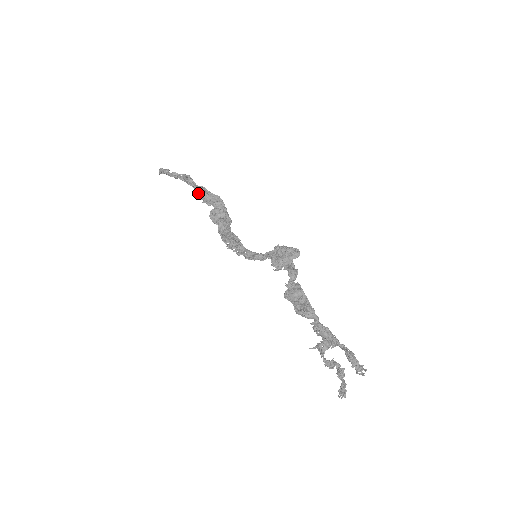
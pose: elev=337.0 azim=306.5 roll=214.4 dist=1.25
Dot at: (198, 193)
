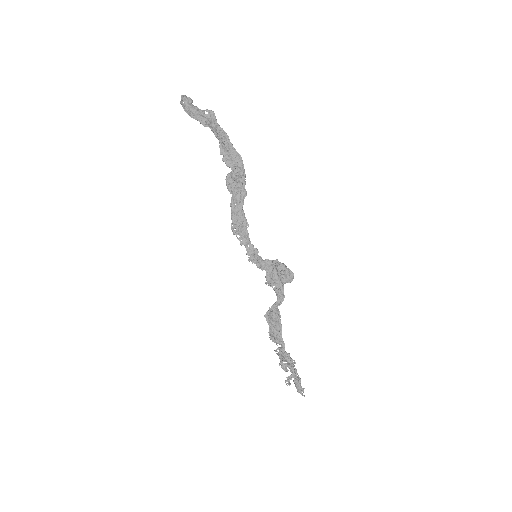
Dot at: (220, 143)
